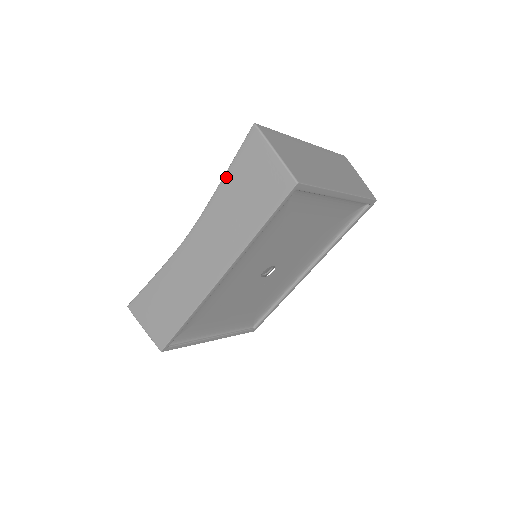
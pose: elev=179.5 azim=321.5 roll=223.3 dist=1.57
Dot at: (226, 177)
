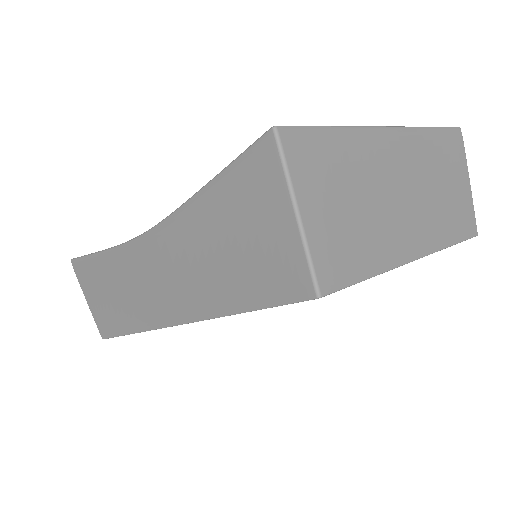
Dot at: (205, 193)
